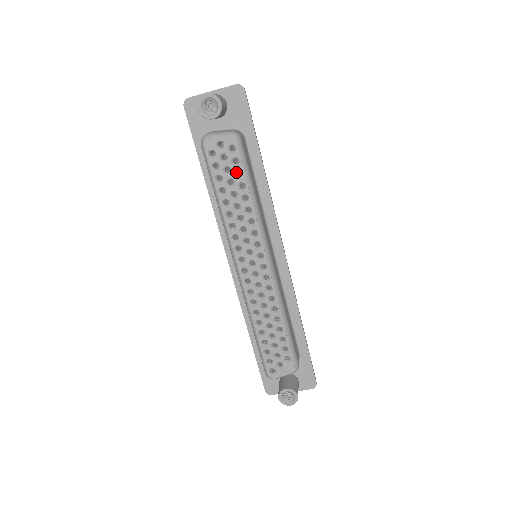
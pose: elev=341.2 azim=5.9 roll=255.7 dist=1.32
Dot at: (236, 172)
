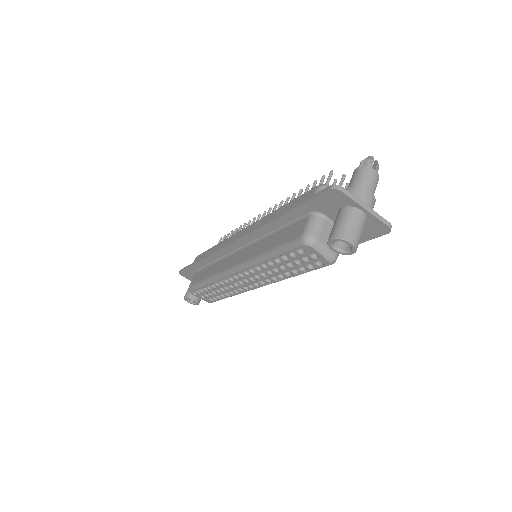
Dot at: (303, 266)
